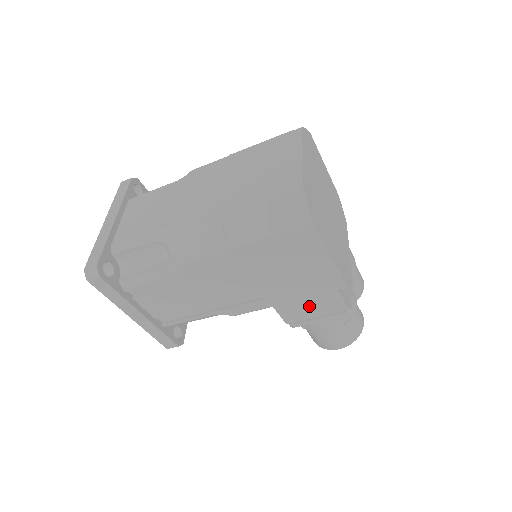
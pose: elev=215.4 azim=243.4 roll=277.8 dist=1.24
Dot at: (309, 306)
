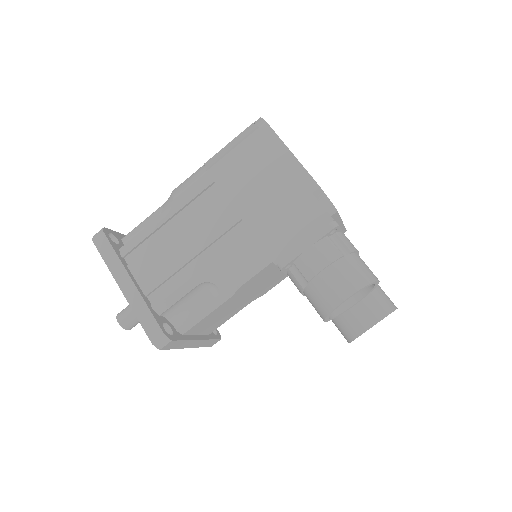
Dot at: (291, 227)
